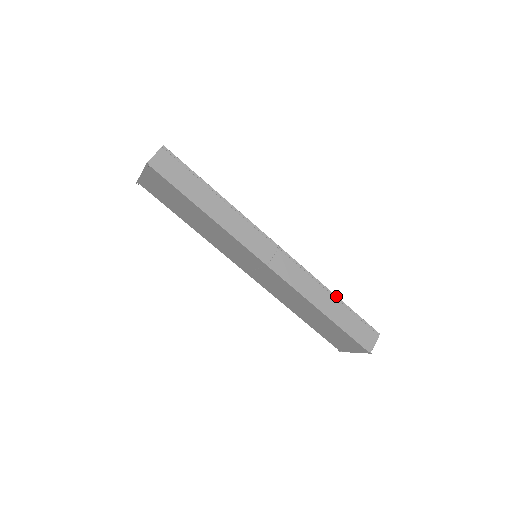
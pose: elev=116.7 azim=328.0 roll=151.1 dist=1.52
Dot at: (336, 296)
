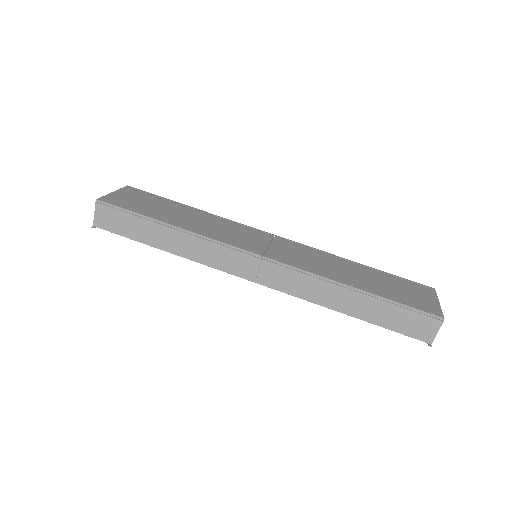
Dot at: (359, 290)
